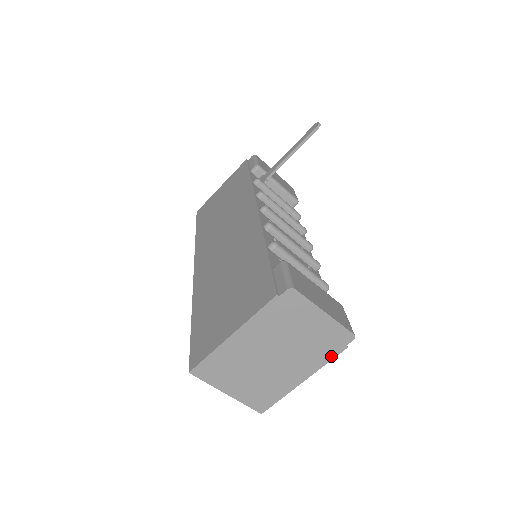
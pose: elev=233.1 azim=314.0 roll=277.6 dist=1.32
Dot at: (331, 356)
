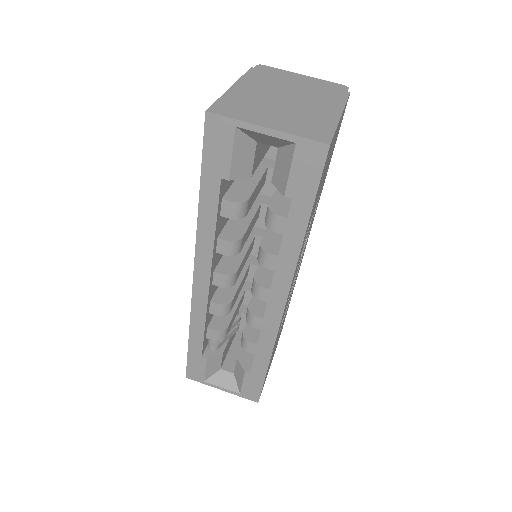
Dot at: (343, 98)
